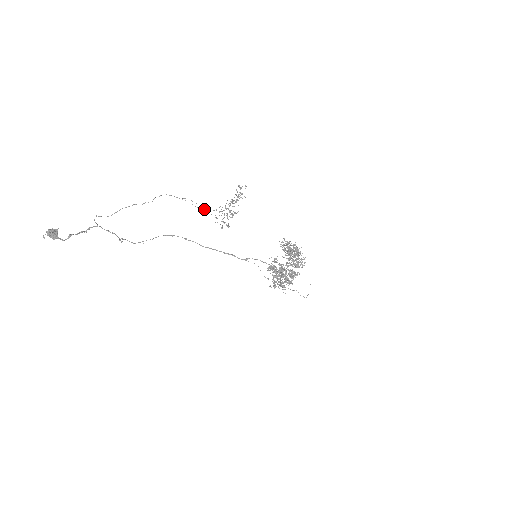
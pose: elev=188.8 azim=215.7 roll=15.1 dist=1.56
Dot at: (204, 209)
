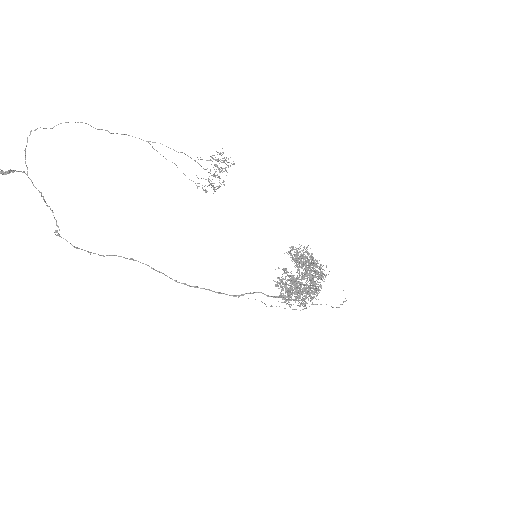
Dot at: (182, 152)
